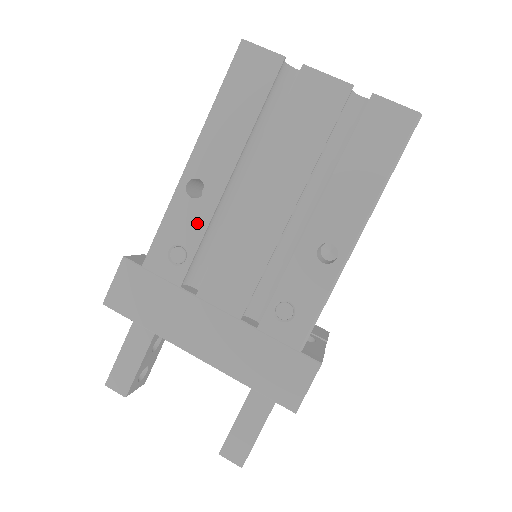
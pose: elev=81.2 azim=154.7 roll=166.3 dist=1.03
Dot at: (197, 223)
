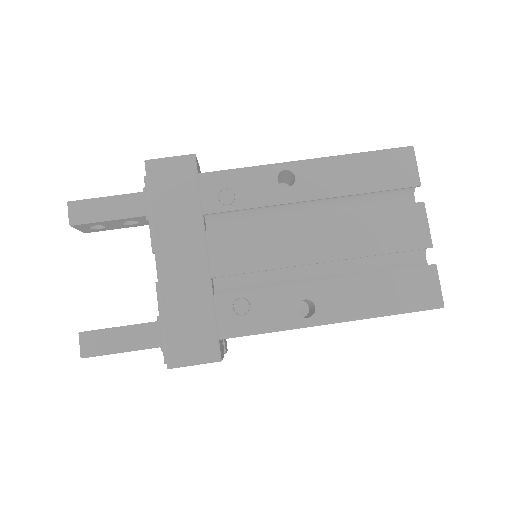
Dot at: (262, 196)
